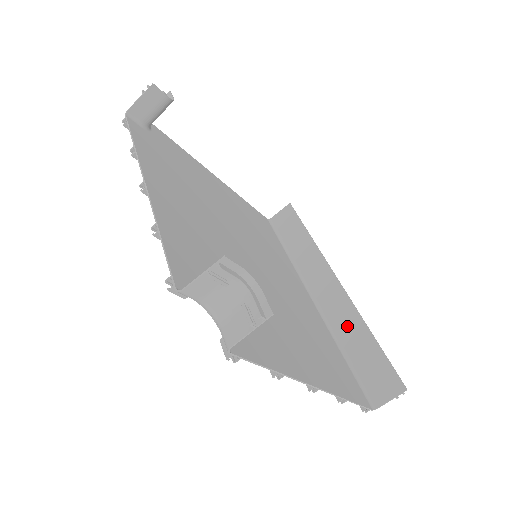
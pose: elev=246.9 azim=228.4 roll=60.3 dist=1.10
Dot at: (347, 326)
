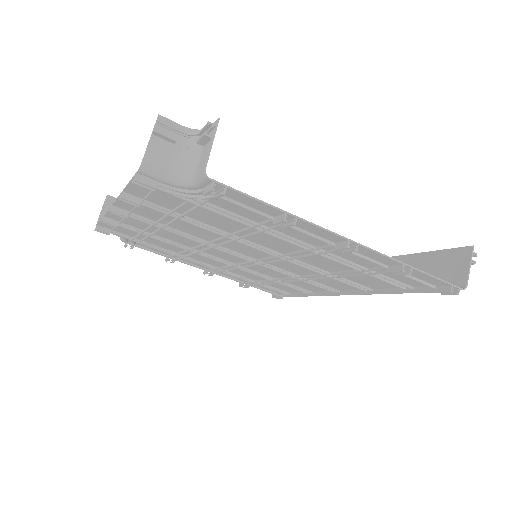
Dot at: occluded
